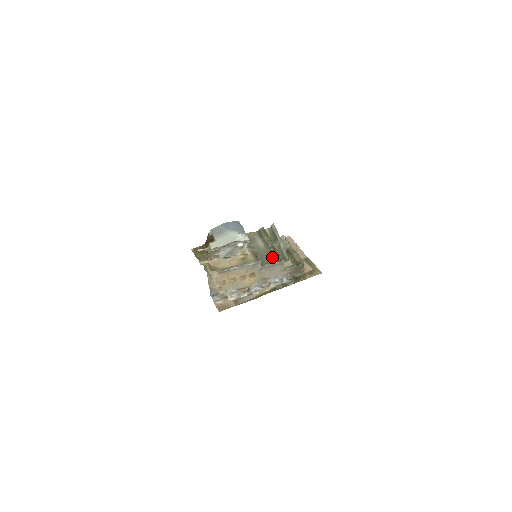
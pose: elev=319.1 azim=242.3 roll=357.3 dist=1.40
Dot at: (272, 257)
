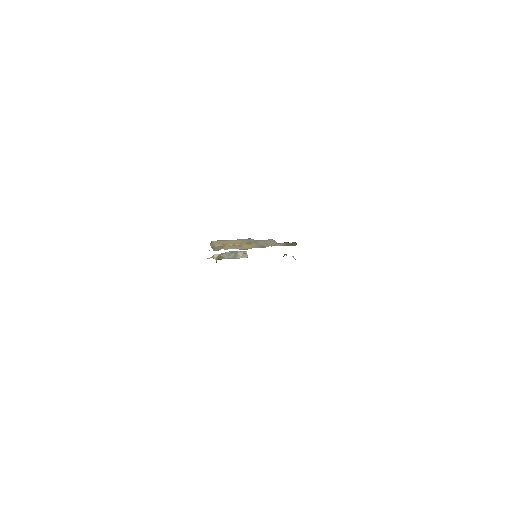
Dot at: occluded
